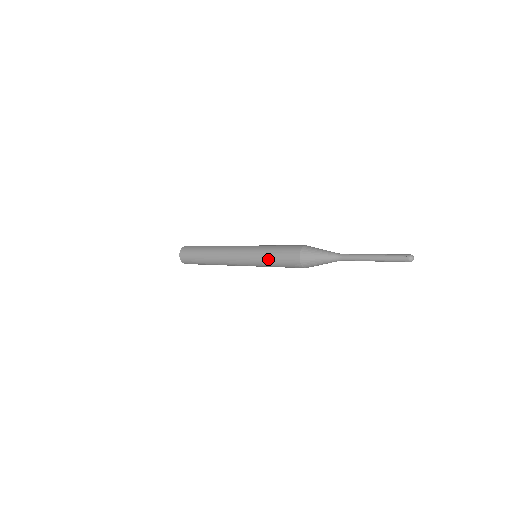
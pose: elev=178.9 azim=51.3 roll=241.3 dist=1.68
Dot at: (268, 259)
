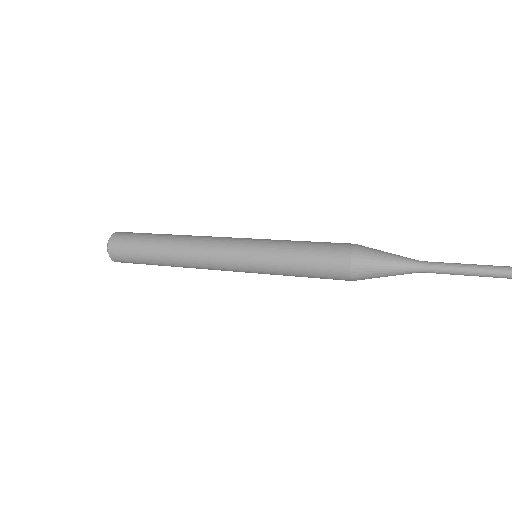
Dot at: occluded
